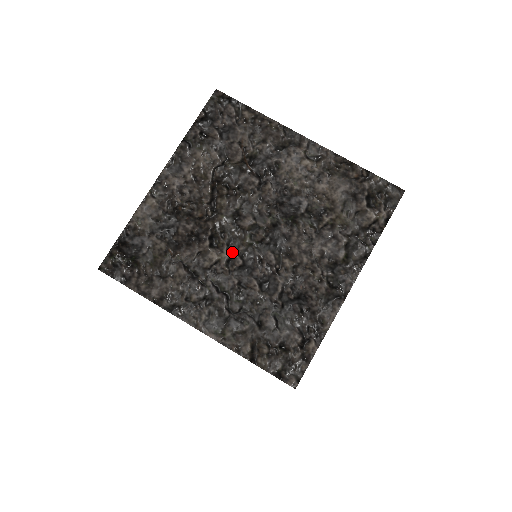
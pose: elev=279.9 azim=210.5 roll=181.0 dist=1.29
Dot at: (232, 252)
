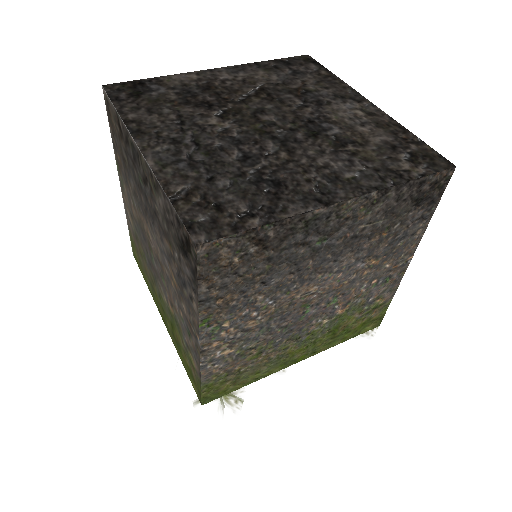
Dot at: (233, 126)
